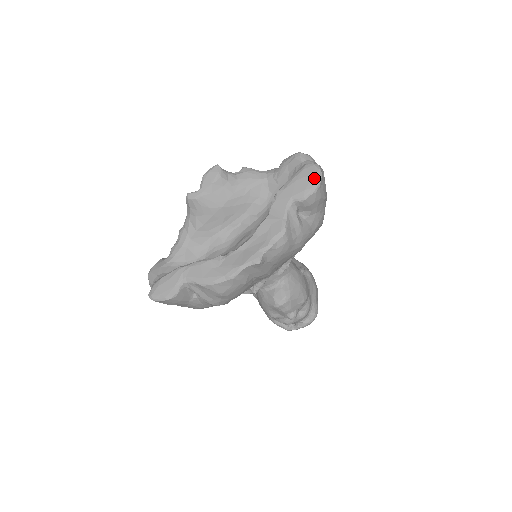
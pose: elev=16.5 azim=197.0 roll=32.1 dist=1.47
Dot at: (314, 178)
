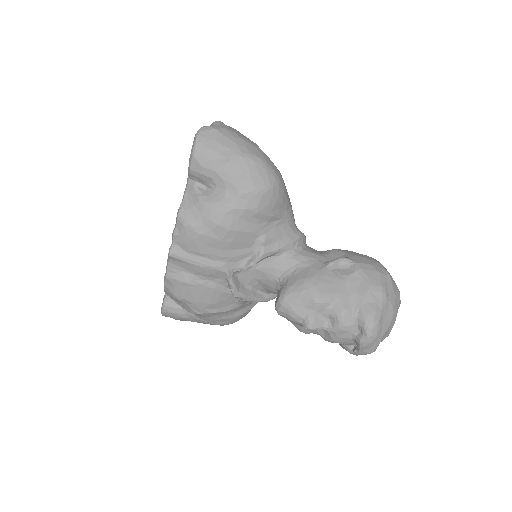
Dot at: (193, 143)
